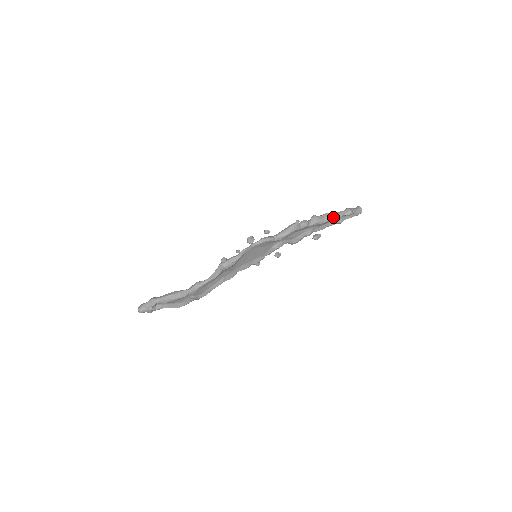
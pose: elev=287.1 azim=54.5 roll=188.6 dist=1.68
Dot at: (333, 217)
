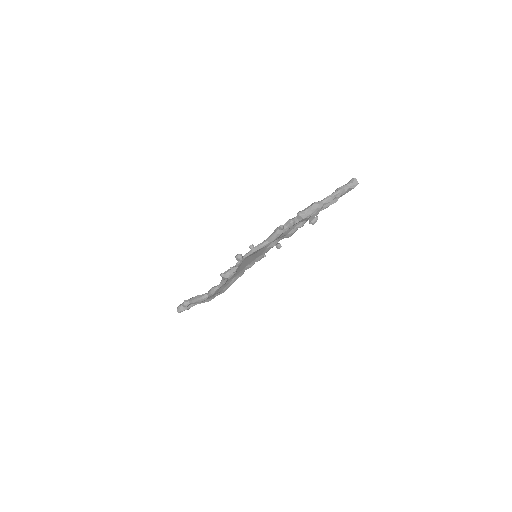
Dot at: (321, 207)
